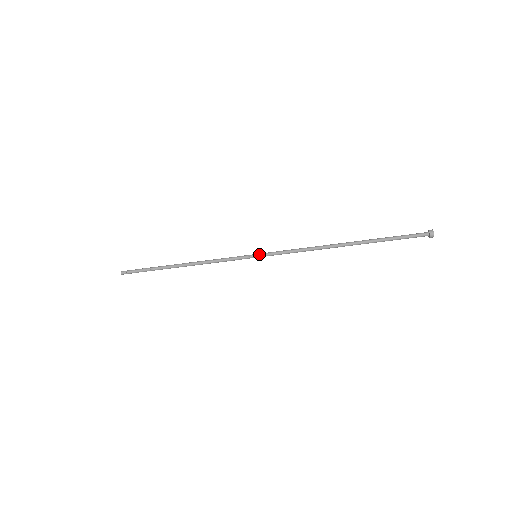
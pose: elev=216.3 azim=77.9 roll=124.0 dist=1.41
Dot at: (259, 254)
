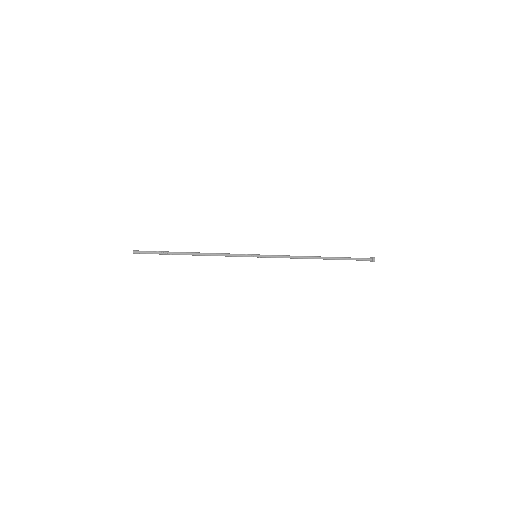
Dot at: (259, 255)
